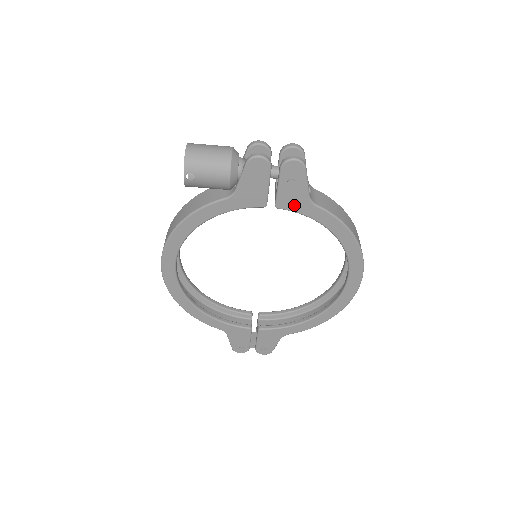
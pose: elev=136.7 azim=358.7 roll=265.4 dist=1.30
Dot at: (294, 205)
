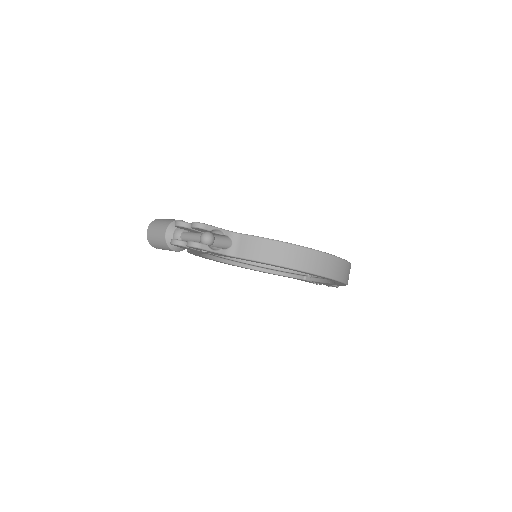
Dot at: (224, 256)
